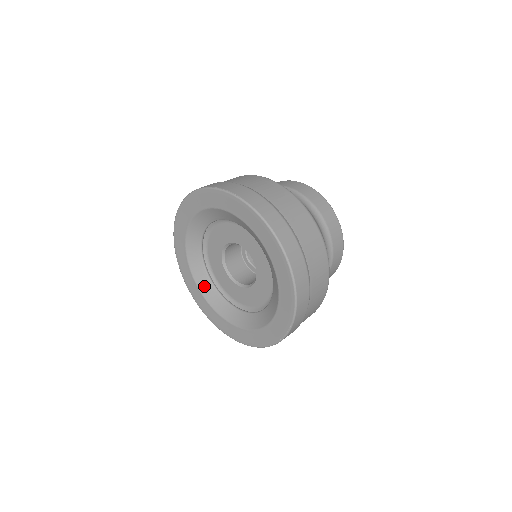
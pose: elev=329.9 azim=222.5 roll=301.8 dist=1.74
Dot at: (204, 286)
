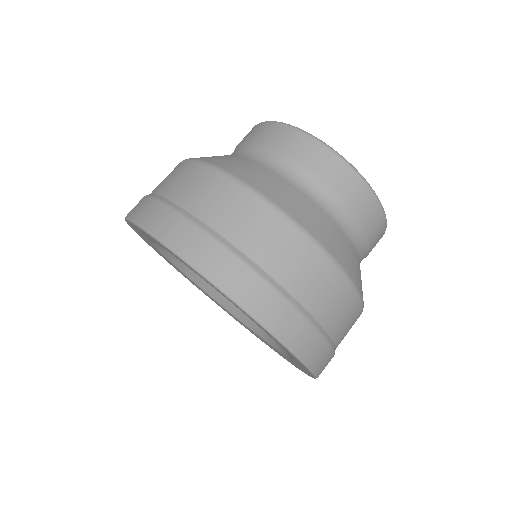
Dot at: occluded
